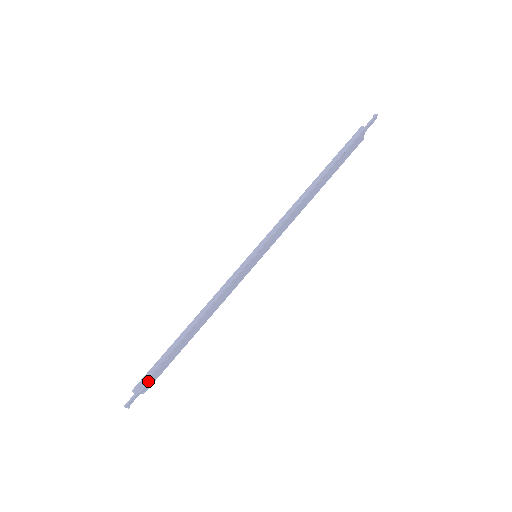
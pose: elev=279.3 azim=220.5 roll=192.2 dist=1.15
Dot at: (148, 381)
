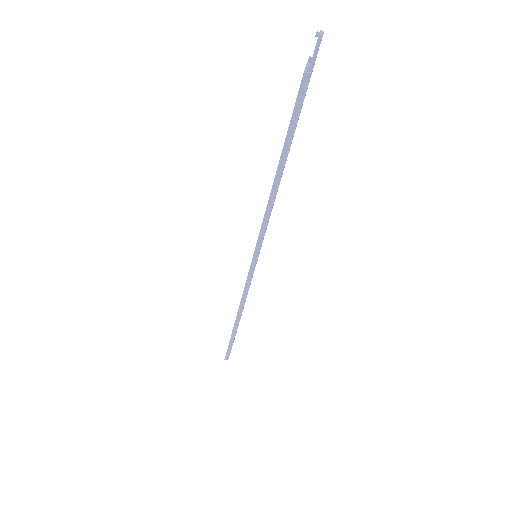
Dot at: occluded
